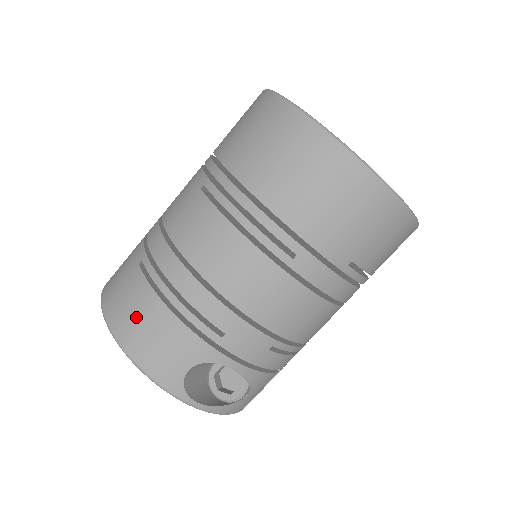
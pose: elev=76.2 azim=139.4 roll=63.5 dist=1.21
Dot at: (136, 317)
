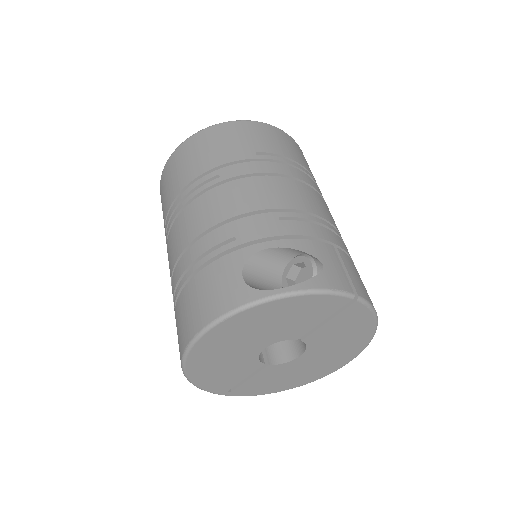
Dot at: (188, 312)
